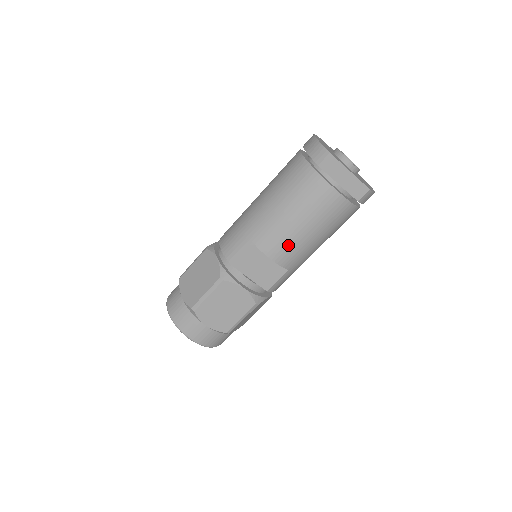
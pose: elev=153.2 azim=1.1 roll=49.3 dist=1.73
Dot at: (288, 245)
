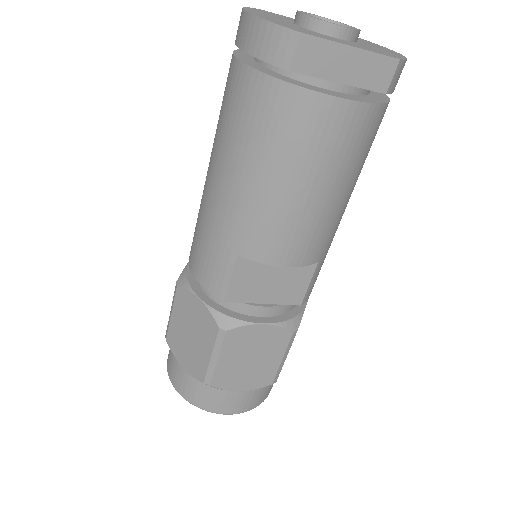
Dot at: (299, 232)
